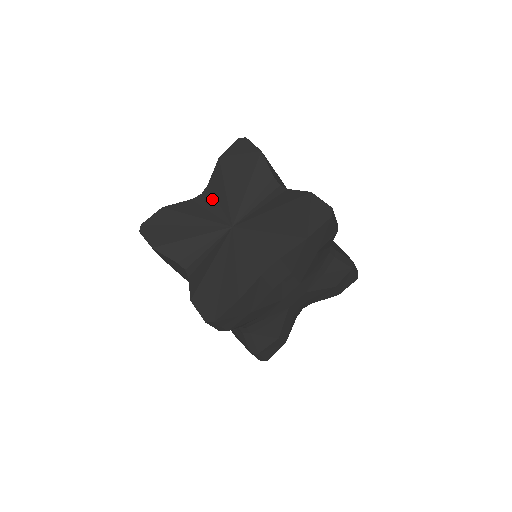
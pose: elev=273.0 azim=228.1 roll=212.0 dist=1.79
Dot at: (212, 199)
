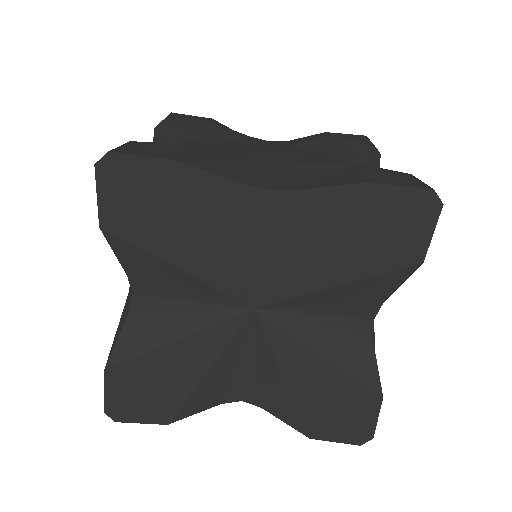
Dot at: (274, 227)
